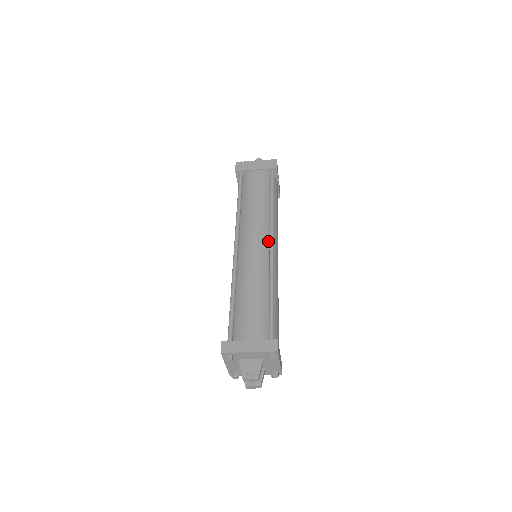
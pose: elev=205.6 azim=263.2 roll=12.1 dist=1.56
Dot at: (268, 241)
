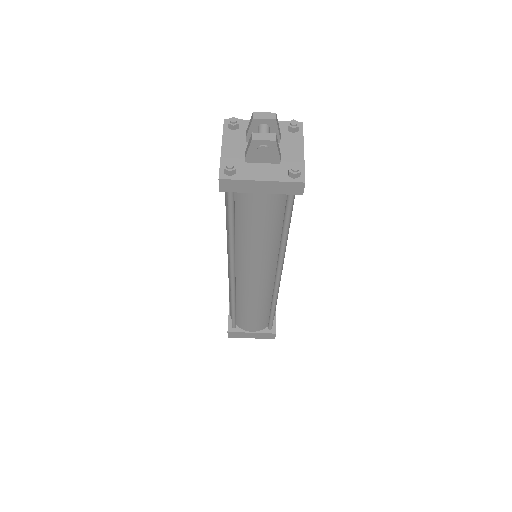
Dot at: occluded
